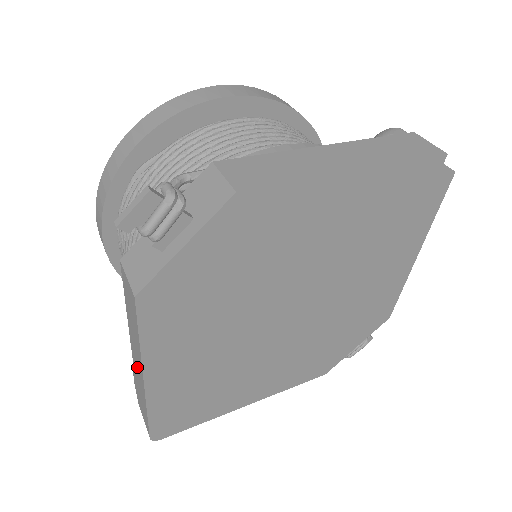
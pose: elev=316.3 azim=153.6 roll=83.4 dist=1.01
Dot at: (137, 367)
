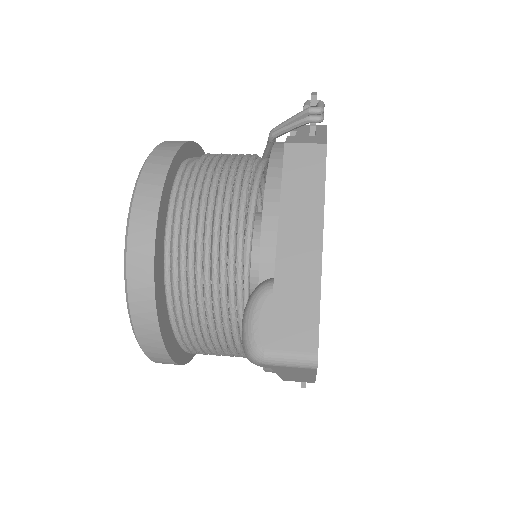
Dot at: (298, 249)
